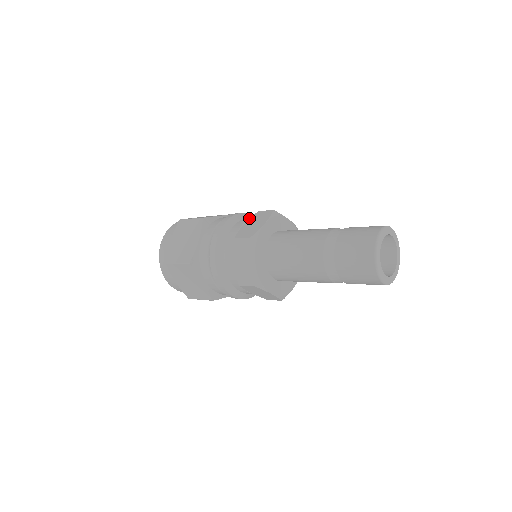
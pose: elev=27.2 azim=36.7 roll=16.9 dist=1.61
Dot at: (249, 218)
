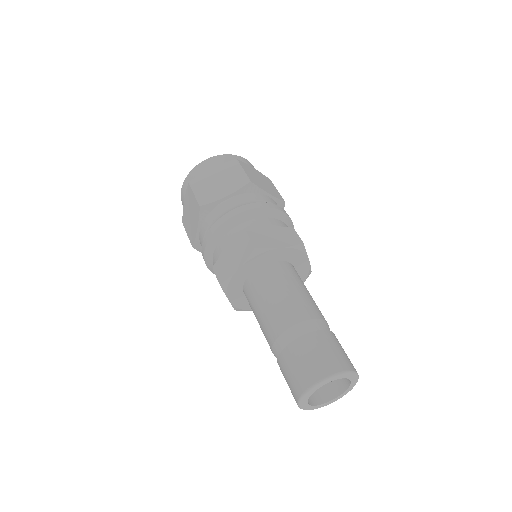
Dot at: (240, 230)
